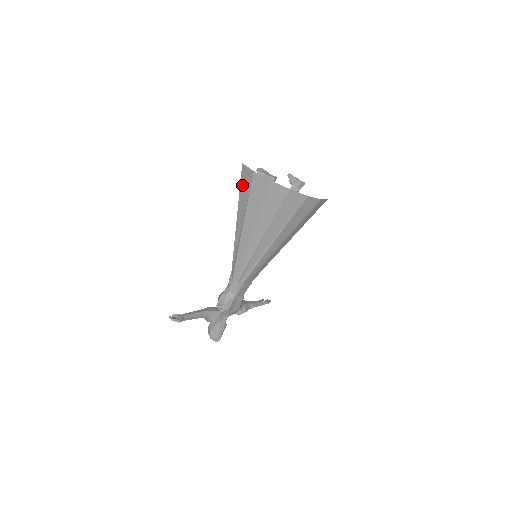
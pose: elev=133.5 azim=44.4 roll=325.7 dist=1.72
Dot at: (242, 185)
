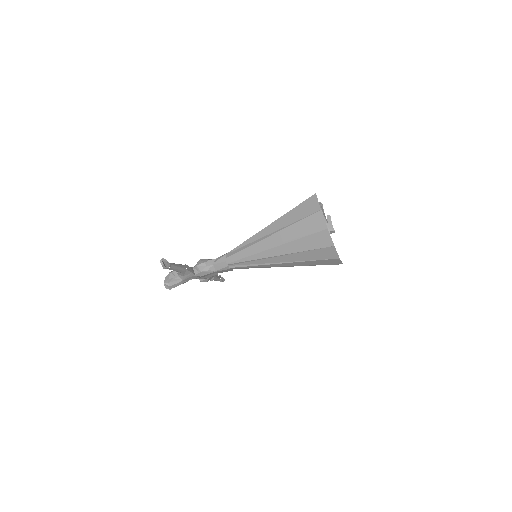
Dot at: (300, 207)
